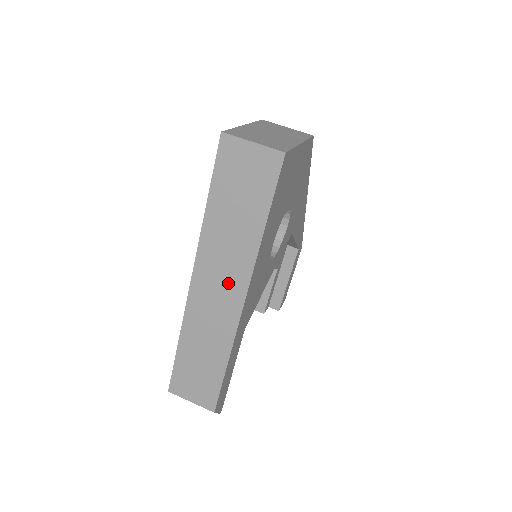
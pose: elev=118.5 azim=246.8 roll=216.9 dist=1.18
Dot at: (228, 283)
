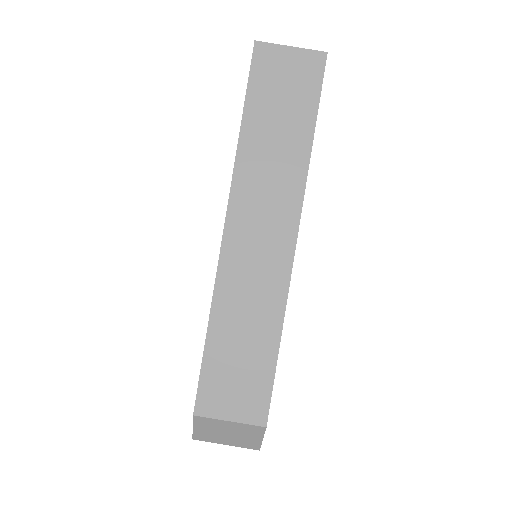
Dot at: (274, 218)
